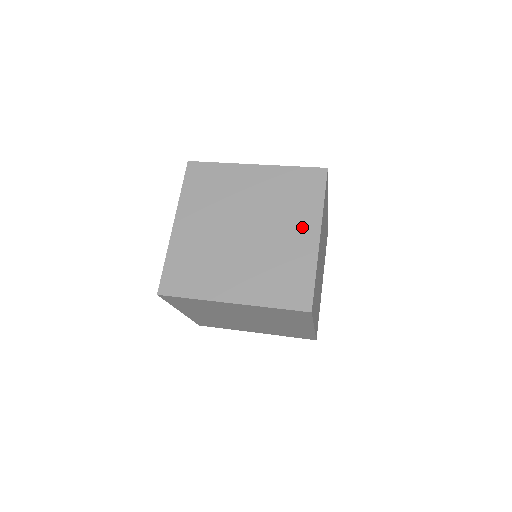
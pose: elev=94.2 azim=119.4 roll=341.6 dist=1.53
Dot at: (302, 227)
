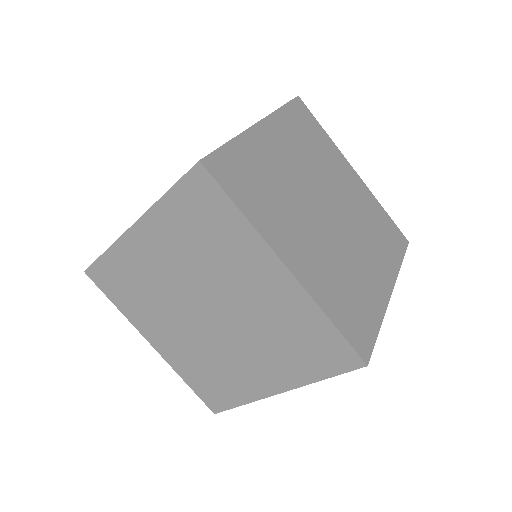
Dot at: (256, 271)
